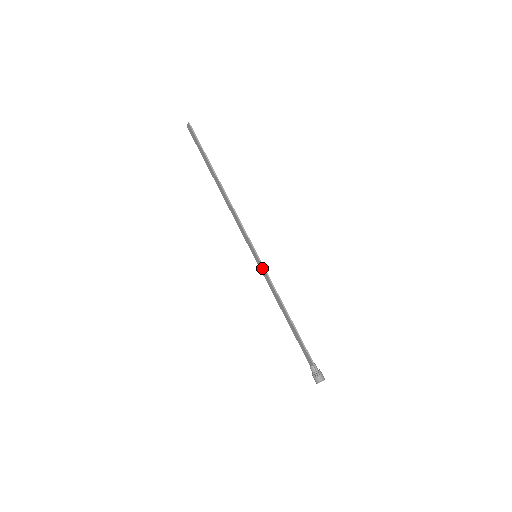
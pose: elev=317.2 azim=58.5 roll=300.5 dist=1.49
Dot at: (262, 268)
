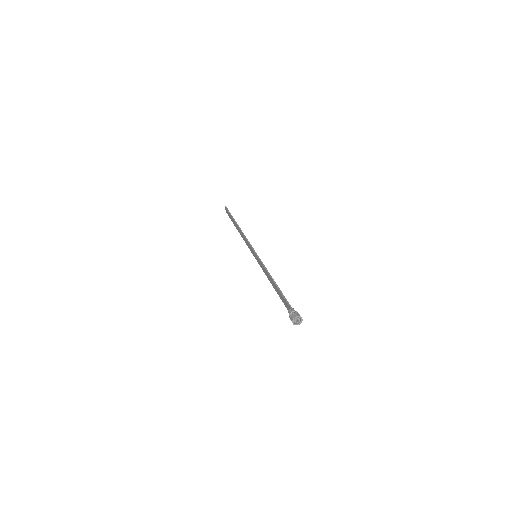
Dot at: (258, 260)
